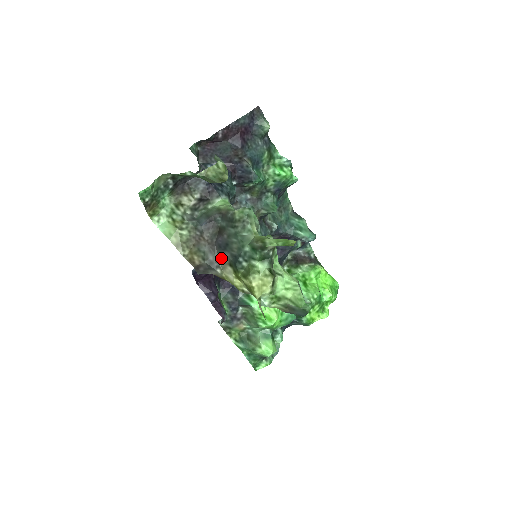
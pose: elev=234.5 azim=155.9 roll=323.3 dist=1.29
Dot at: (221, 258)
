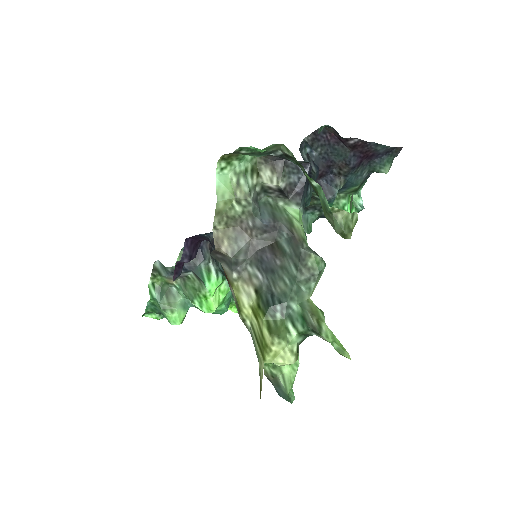
Dot at: (251, 270)
